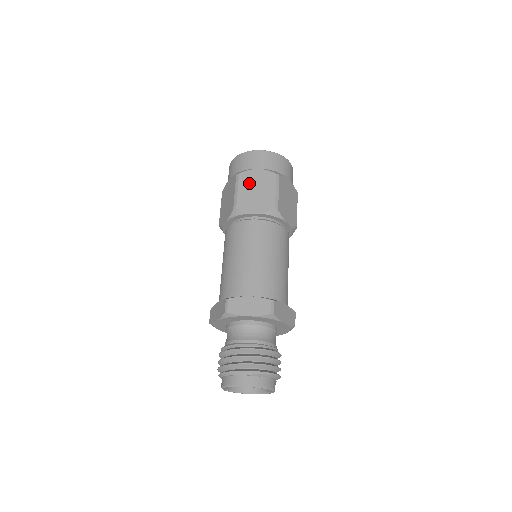
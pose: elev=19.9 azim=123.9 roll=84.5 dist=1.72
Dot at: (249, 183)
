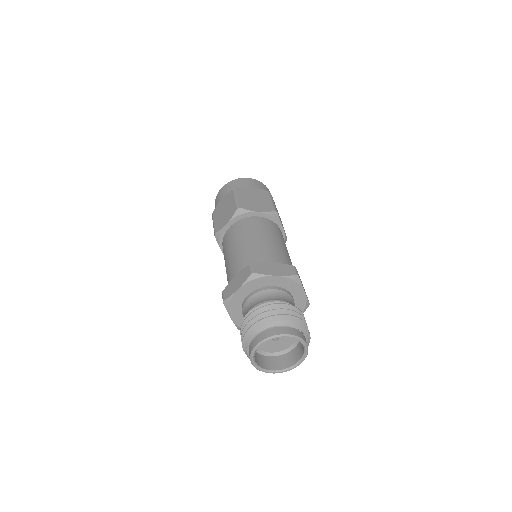
Dot at: (247, 194)
